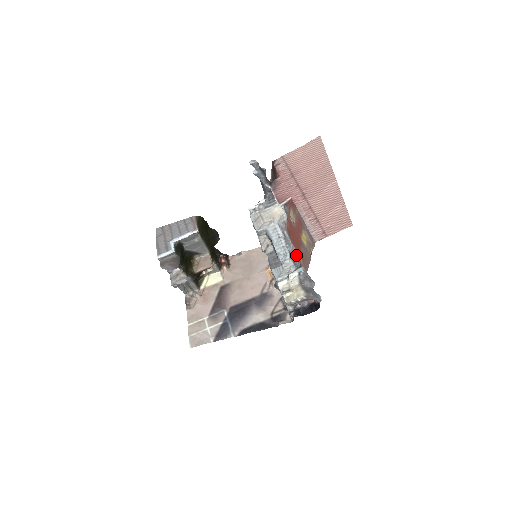
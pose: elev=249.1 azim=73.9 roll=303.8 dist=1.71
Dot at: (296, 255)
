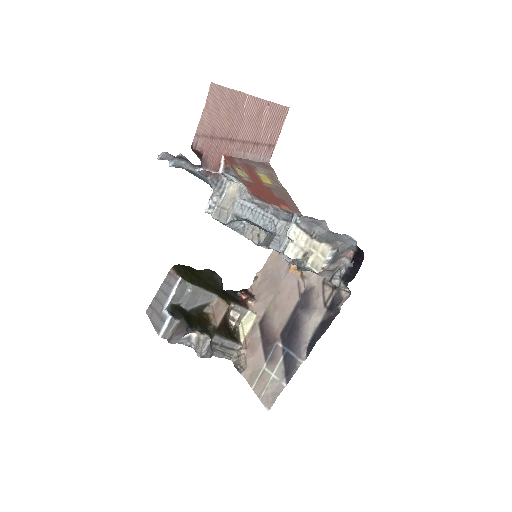
Dot at: (280, 210)
